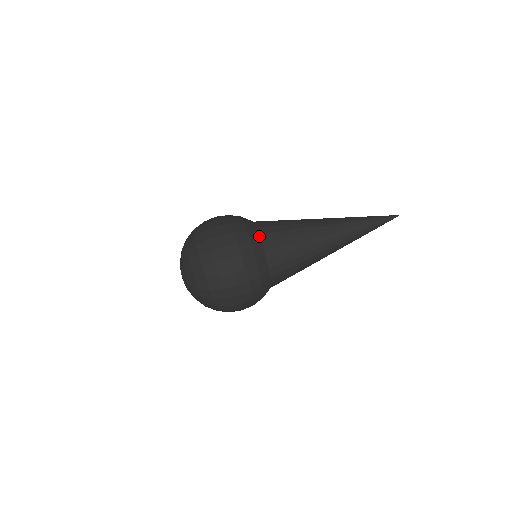
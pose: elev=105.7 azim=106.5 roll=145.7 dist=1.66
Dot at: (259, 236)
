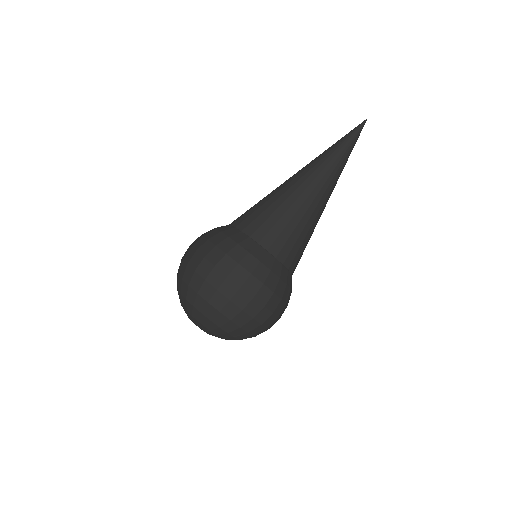
Dot at: (277, 261)
